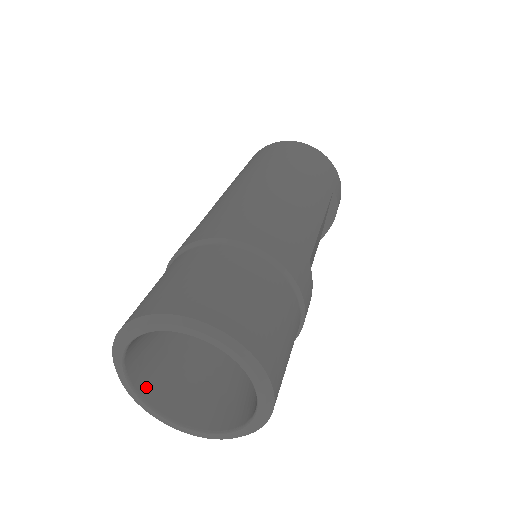
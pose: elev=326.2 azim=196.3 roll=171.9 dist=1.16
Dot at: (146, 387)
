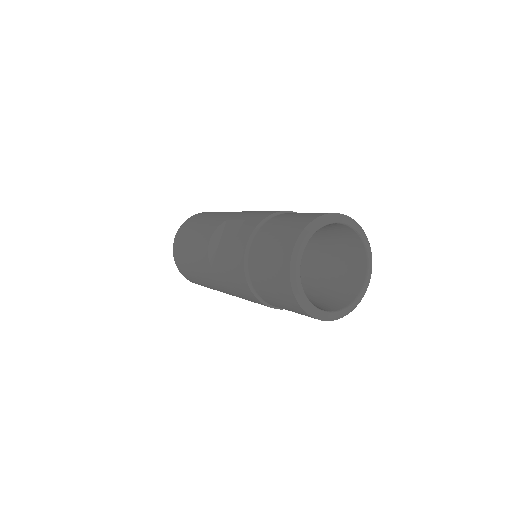
Dot at: occluded
